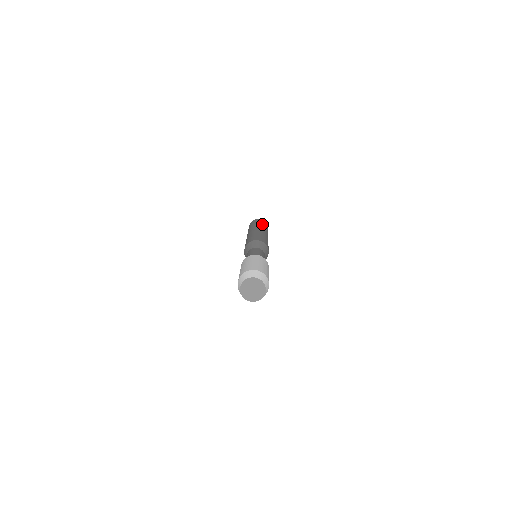
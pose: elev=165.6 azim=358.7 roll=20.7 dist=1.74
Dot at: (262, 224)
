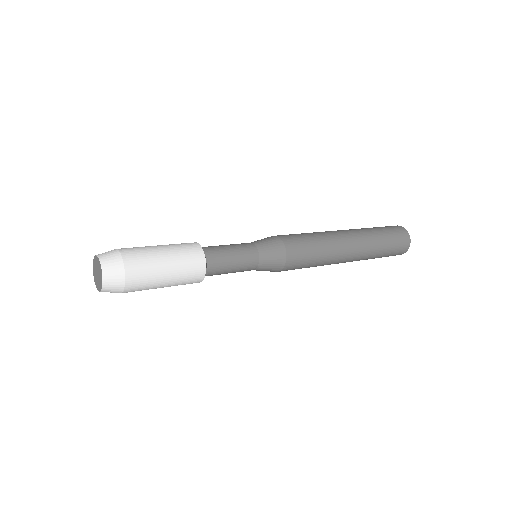
Dot at: occluded
